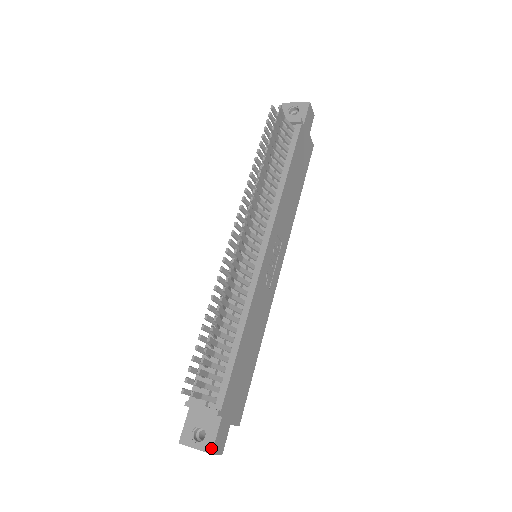
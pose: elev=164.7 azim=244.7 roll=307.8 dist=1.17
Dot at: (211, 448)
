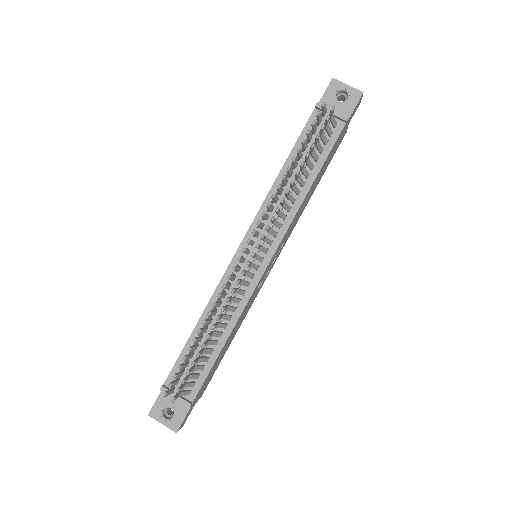
Dot at: (177, 428)
